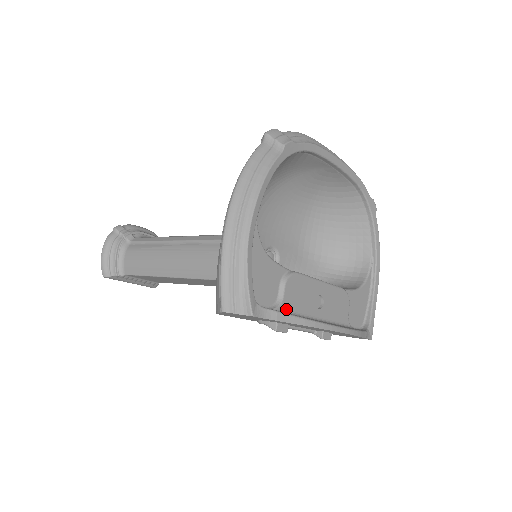
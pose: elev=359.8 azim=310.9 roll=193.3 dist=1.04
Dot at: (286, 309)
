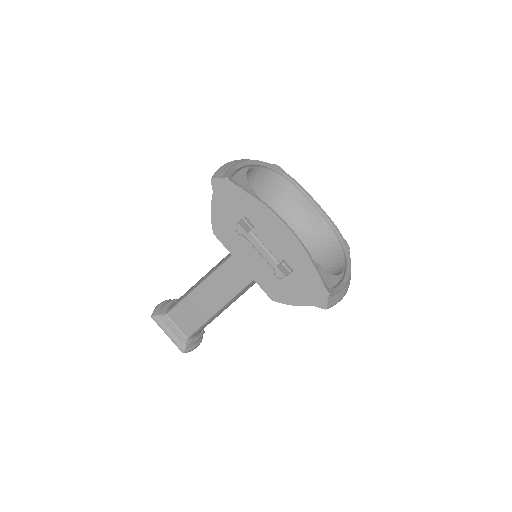
Dot at: occluded
